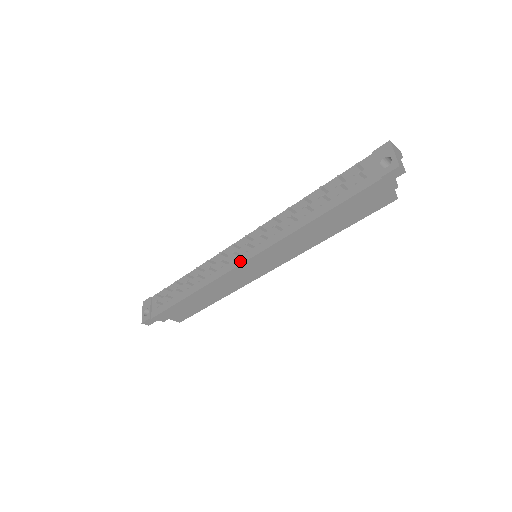
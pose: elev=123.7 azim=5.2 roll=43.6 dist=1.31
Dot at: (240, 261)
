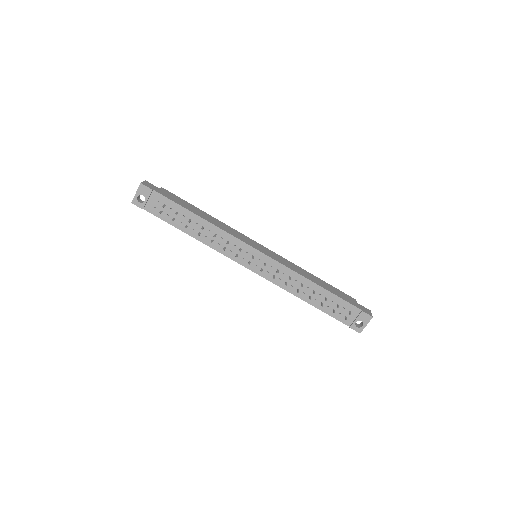
Dot at: (247, 265)
